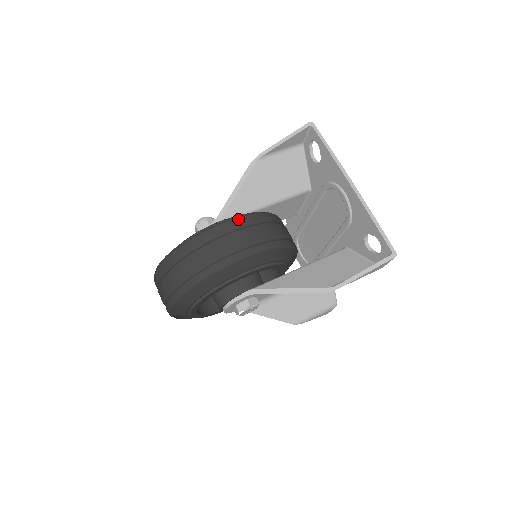
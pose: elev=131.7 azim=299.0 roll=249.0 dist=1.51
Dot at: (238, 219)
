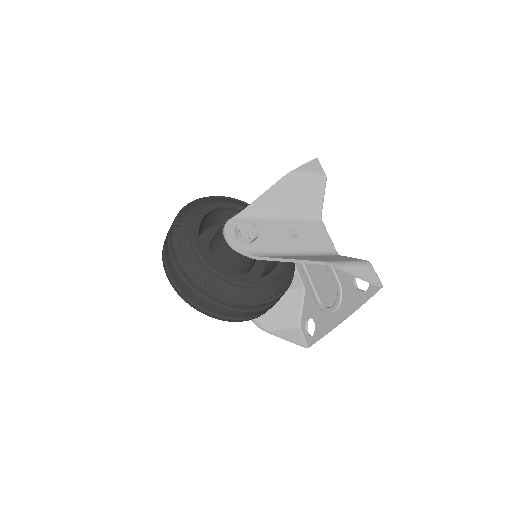
Dot at: occluded
